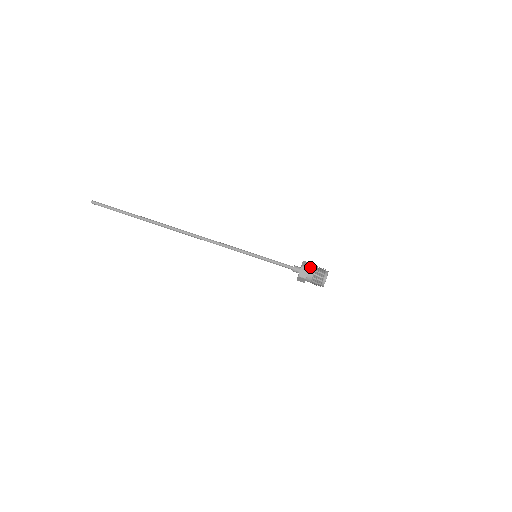
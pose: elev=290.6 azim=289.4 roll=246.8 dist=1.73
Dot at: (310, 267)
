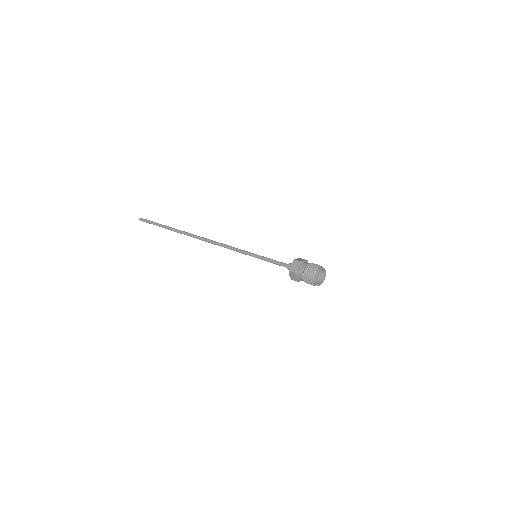
Dot at: occluded
